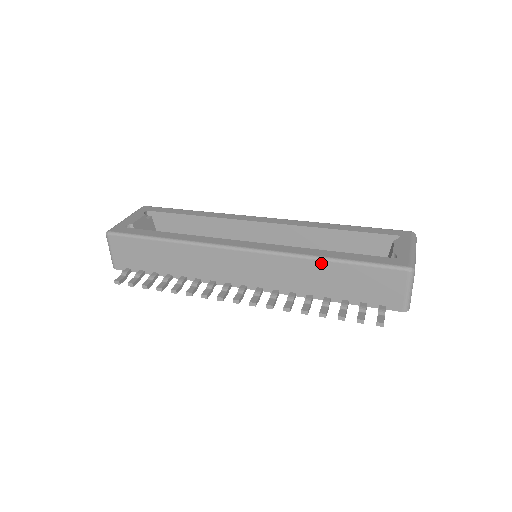
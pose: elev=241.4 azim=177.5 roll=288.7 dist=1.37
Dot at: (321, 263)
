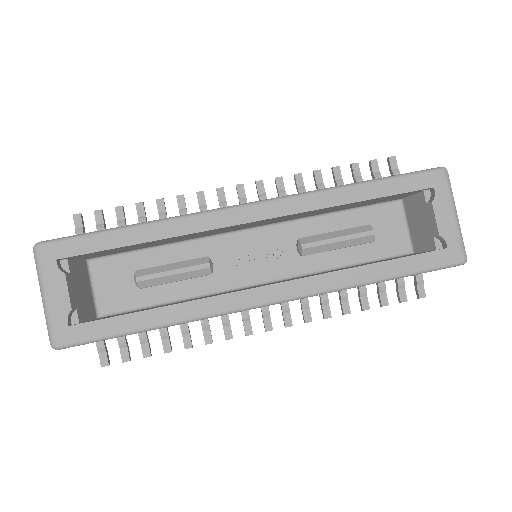
Dot at: occluded
